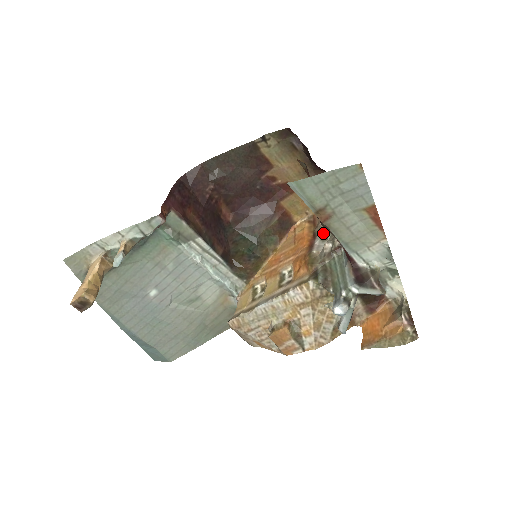
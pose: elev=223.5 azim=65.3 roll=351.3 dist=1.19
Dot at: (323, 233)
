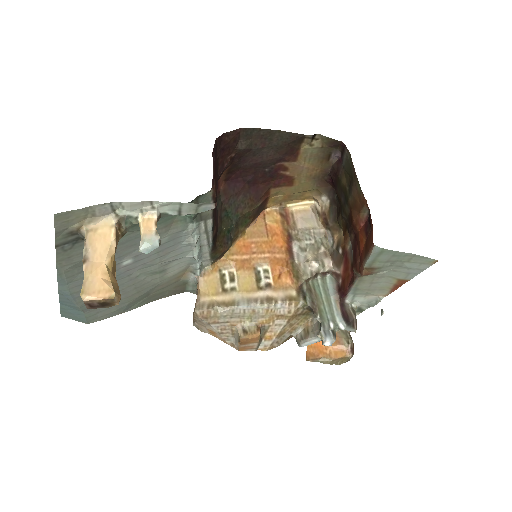
Dot at: (302, 241)
